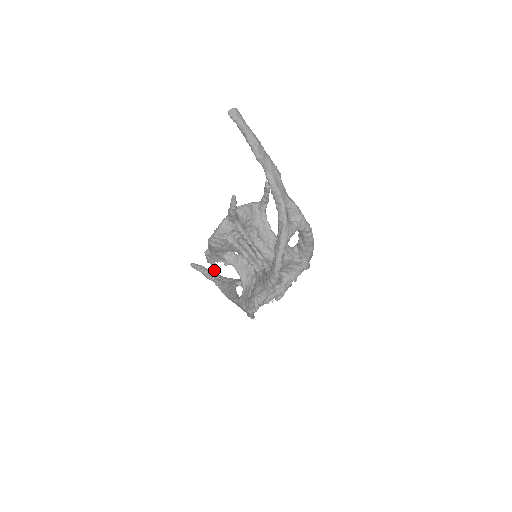
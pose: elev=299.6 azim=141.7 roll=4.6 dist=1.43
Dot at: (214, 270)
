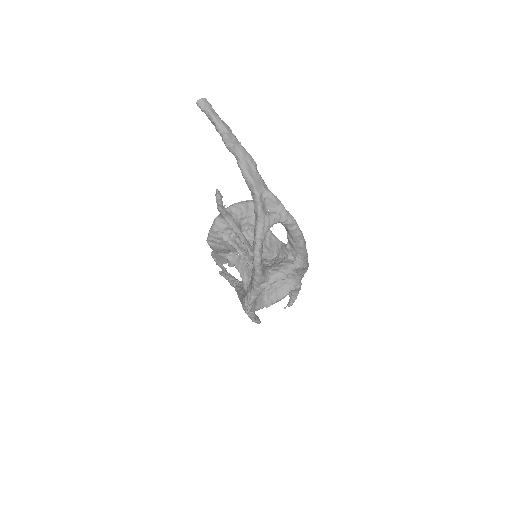
Dot at: (224, 273)
